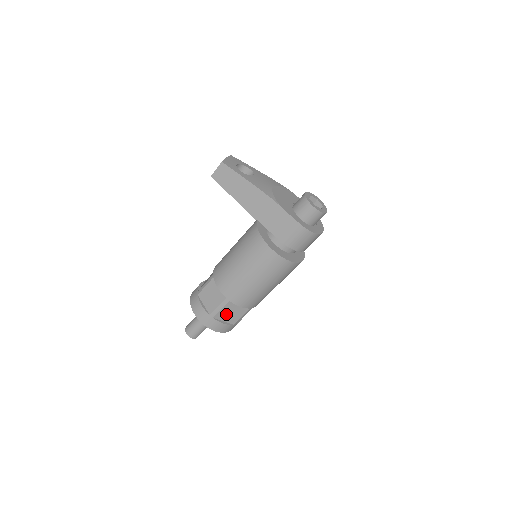
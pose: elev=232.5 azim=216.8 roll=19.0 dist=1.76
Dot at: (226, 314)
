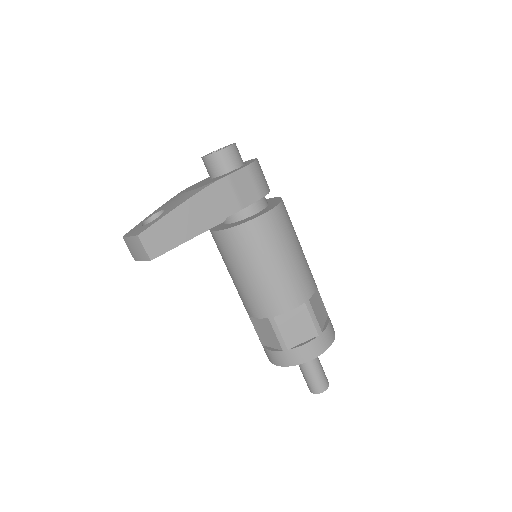
Dot at: (319, 315)
